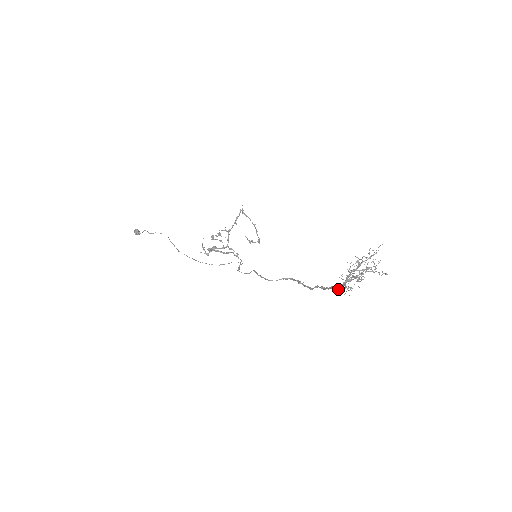
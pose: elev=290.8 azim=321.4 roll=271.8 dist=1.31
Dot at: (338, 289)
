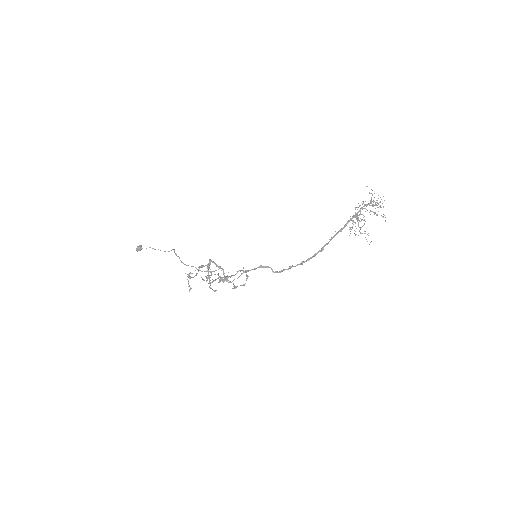
Dot at: (345, 225)
